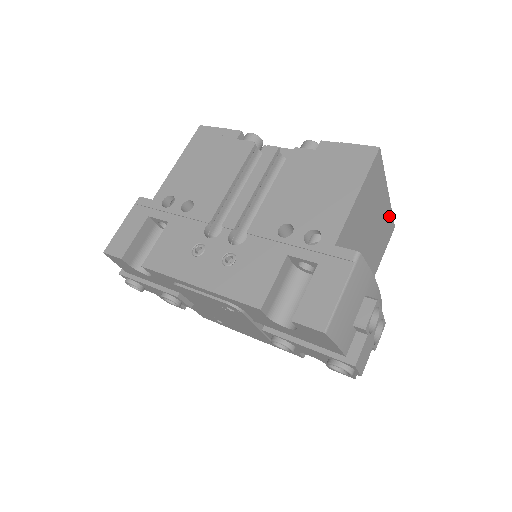
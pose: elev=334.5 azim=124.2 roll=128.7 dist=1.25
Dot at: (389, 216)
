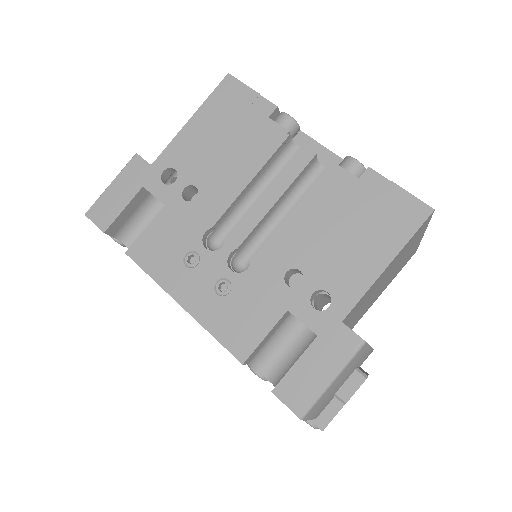
Dot at: (415, 249)
